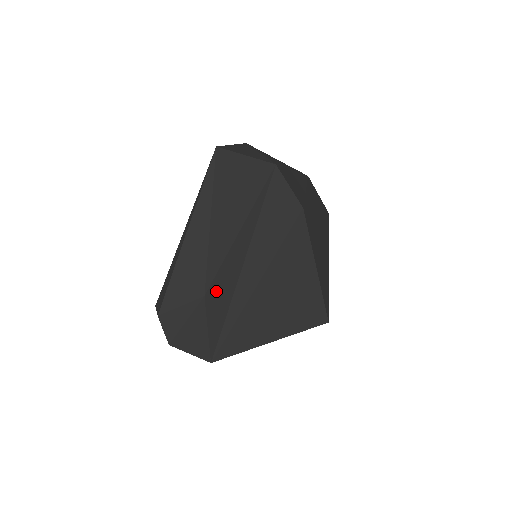
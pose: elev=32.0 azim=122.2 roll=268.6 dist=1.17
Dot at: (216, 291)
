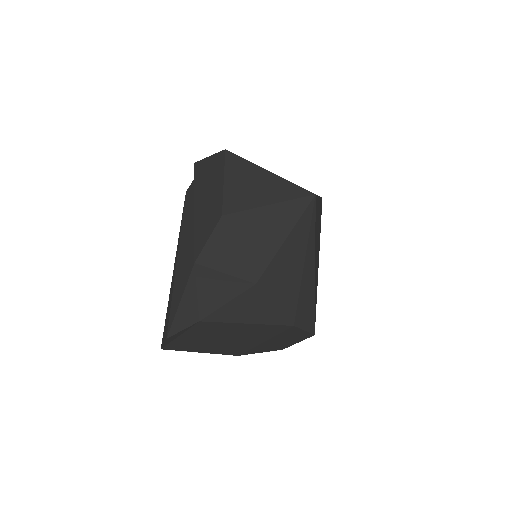
Dot at: occluded
